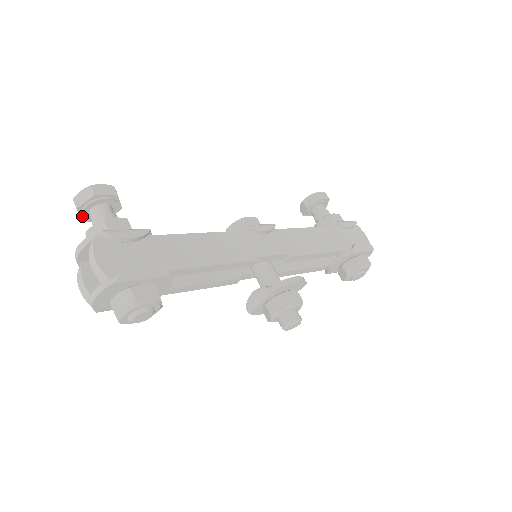
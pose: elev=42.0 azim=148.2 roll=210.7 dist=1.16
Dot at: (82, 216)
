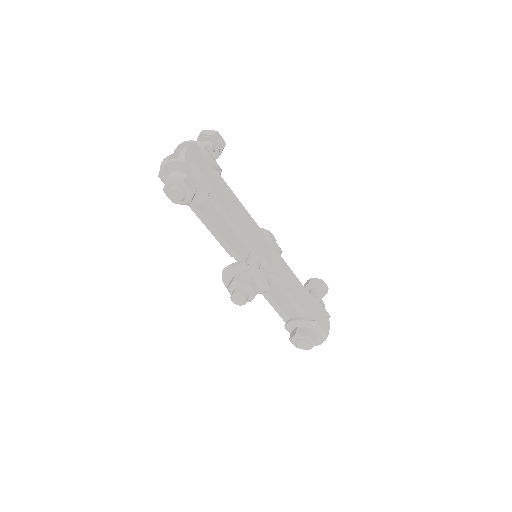
Dot at: occluded
